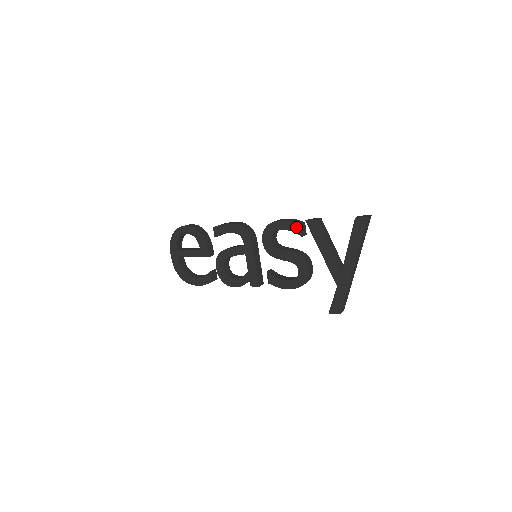
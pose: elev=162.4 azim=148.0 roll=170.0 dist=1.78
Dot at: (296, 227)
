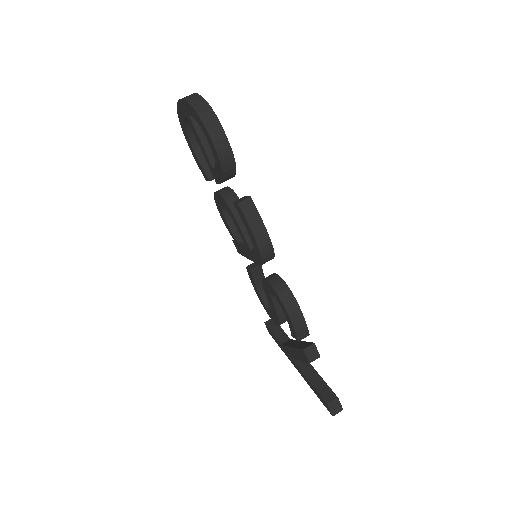
Dot at: (294, 334)
